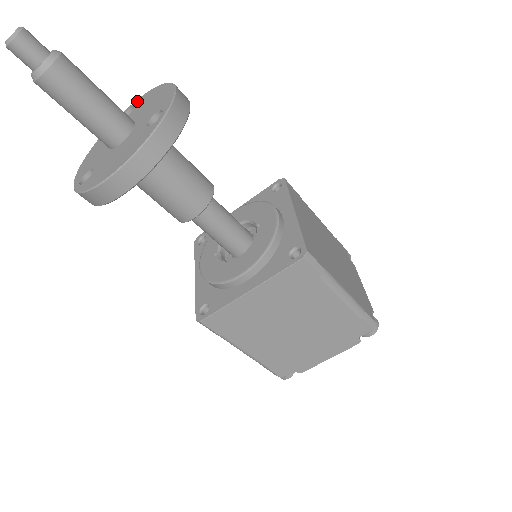
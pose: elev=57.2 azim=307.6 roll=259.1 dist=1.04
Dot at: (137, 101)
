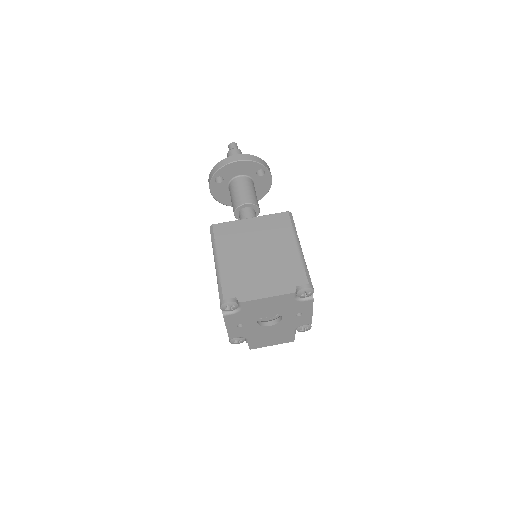
Dot at: occluded
